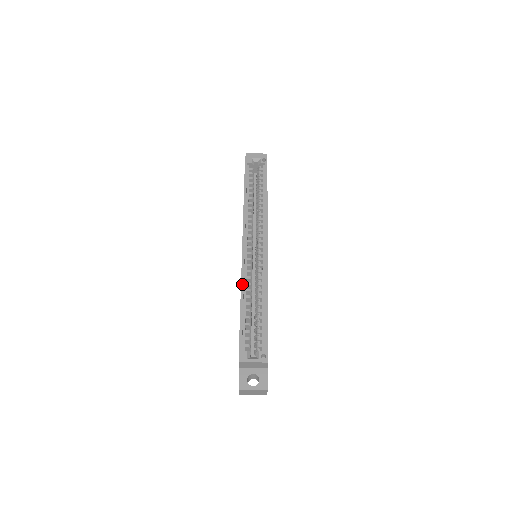
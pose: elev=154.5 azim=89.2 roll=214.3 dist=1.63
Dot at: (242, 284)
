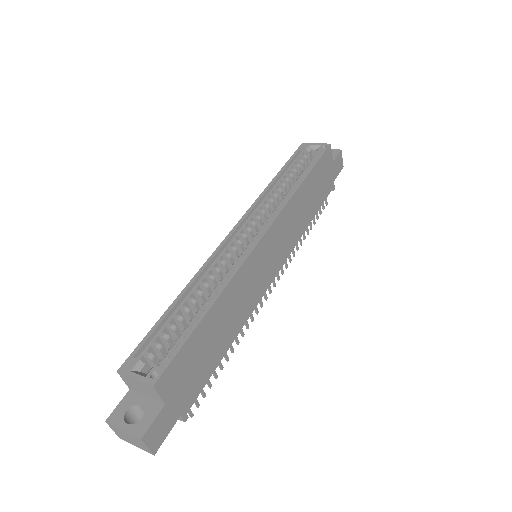
Dot at: (198, 273)
